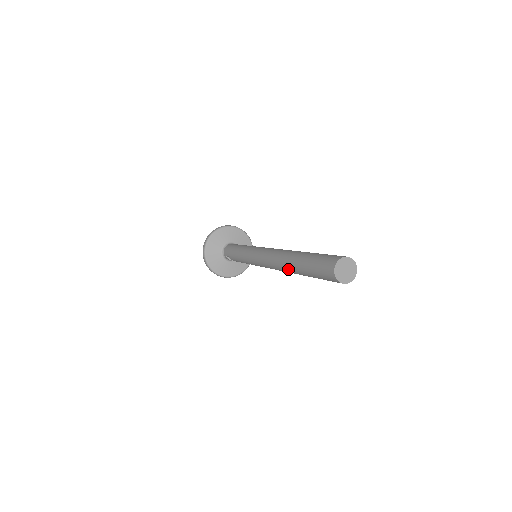
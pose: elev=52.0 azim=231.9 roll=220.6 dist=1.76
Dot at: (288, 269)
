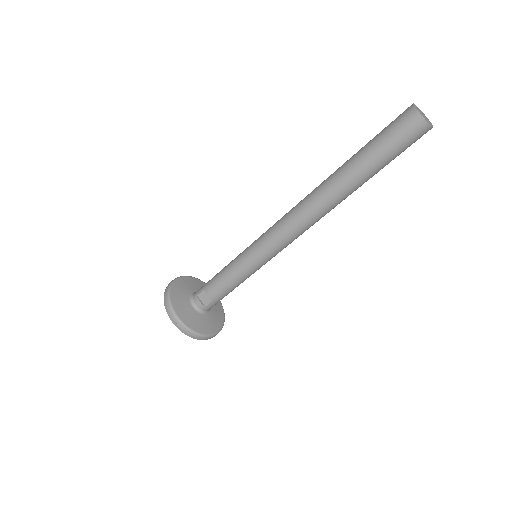
Dot at: (329, 185)
